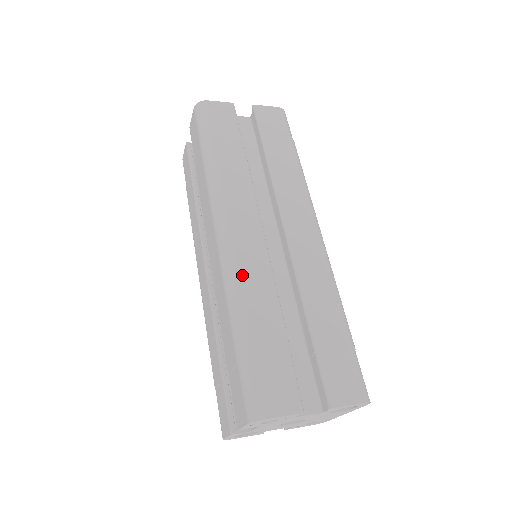
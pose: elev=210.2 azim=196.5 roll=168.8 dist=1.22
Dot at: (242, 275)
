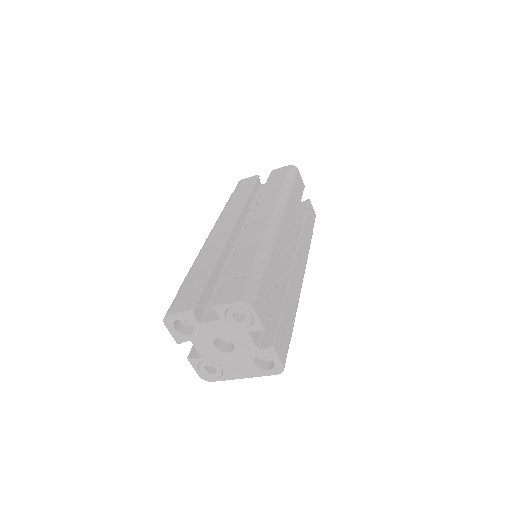
Dot at: (276, 244)
